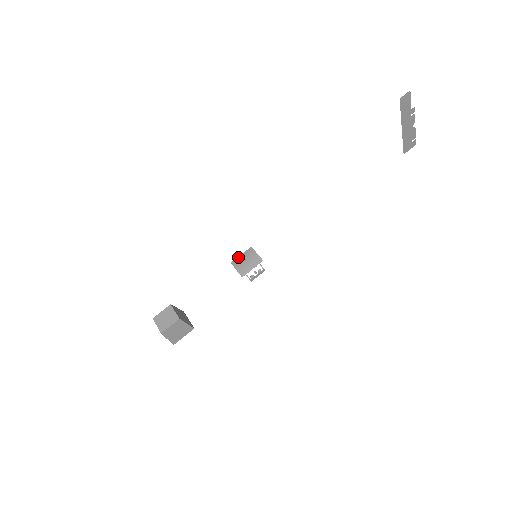
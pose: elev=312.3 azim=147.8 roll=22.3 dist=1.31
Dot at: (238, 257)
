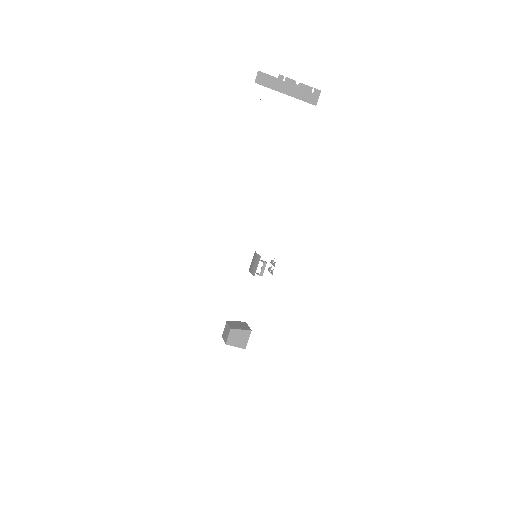
Dot at: (251, 263)
